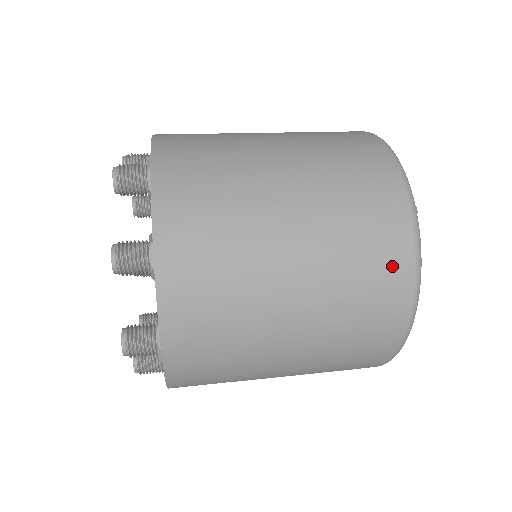
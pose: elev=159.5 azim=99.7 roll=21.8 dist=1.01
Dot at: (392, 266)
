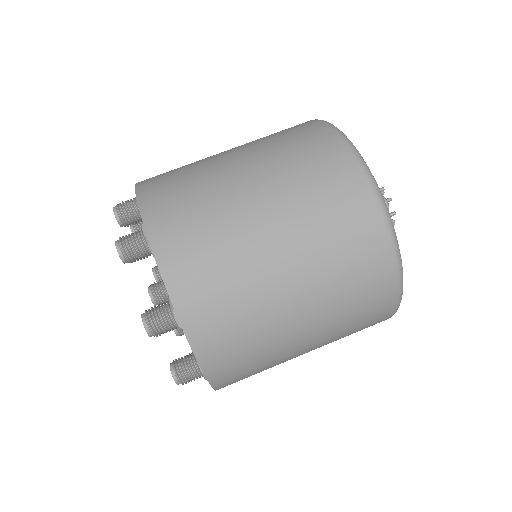
Dot at: (376, 265)
